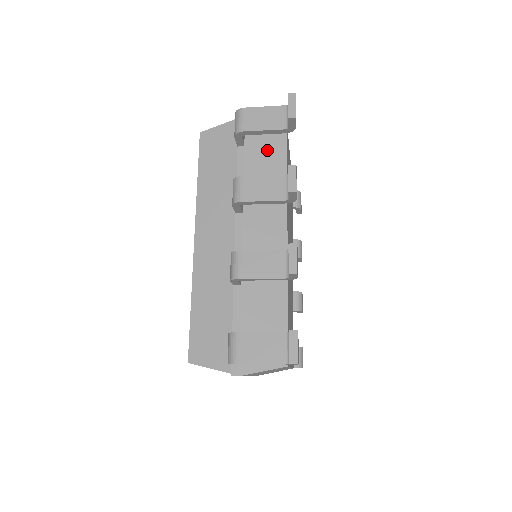
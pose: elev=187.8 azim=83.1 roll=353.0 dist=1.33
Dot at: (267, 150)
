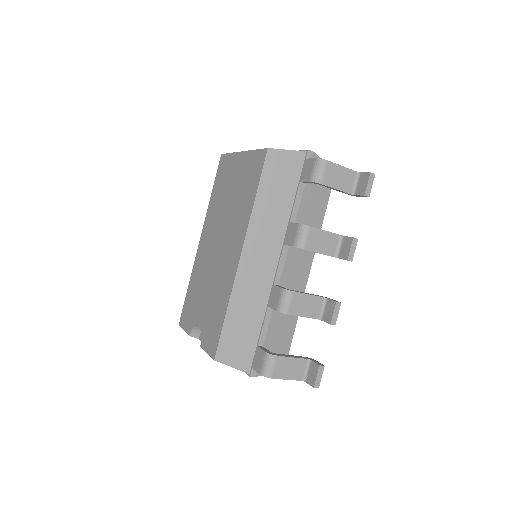
Dot at: (318, 191)
